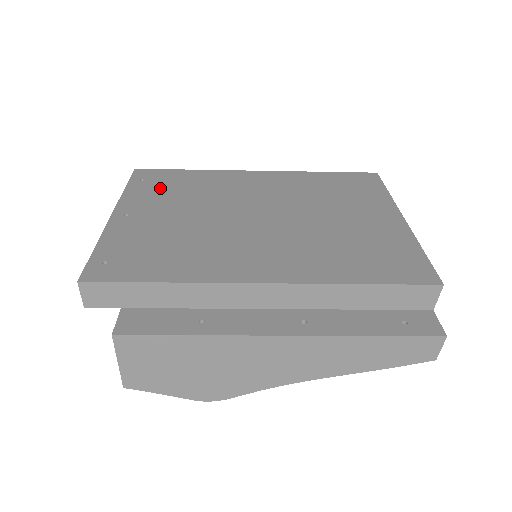
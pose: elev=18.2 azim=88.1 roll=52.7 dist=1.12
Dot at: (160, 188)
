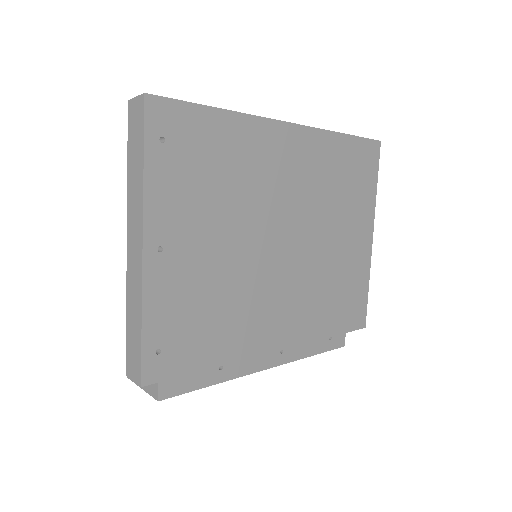
Dot at: (189, 171)
